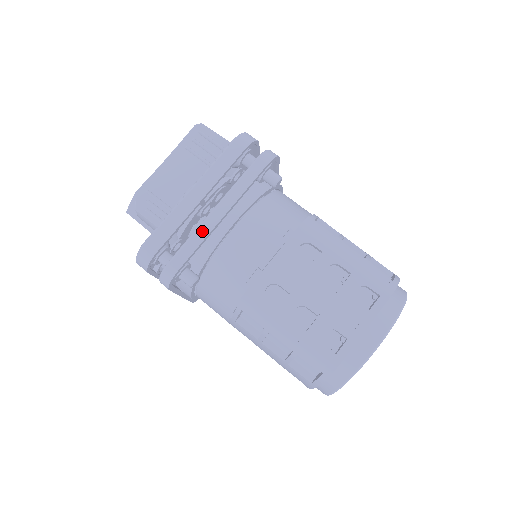
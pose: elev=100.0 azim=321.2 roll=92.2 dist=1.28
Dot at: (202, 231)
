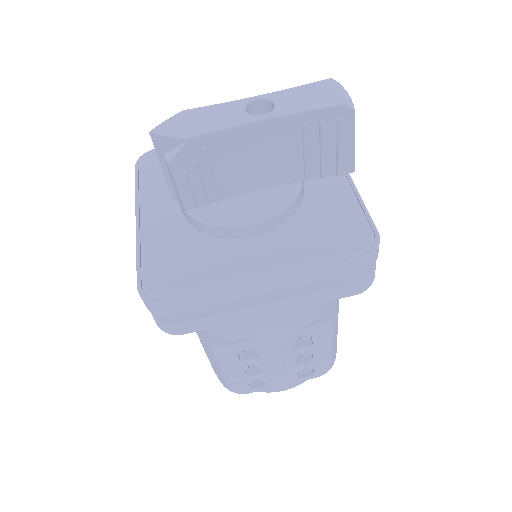
Dot at: (238, 317)
